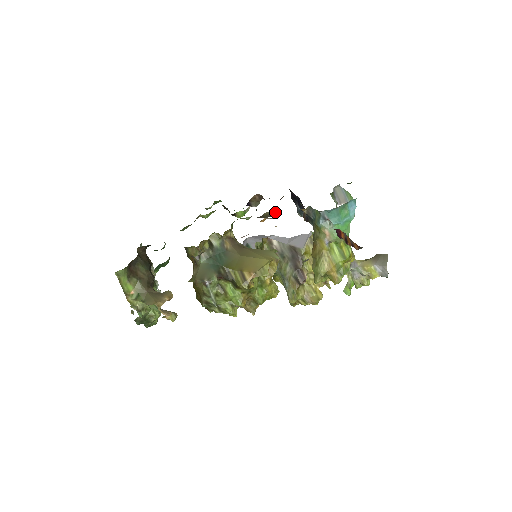
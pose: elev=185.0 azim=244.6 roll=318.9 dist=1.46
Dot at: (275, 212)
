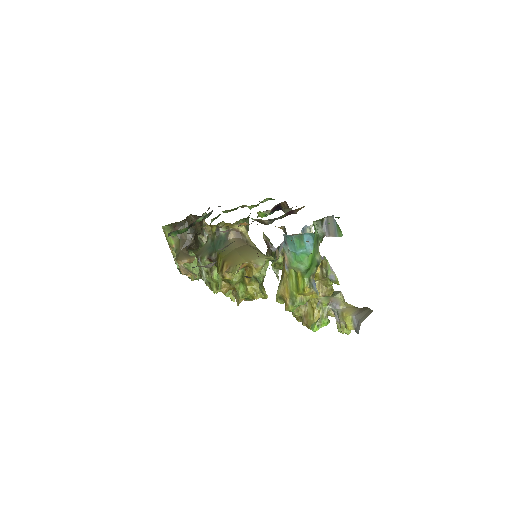
Dot at: (272, 222)
